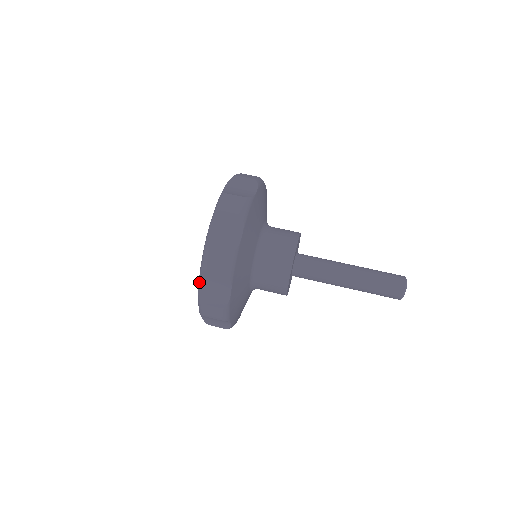
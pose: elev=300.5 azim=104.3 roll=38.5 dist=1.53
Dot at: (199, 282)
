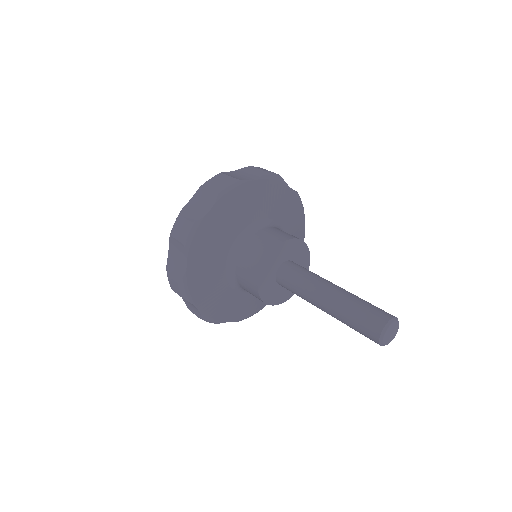
Dot at: occluded
